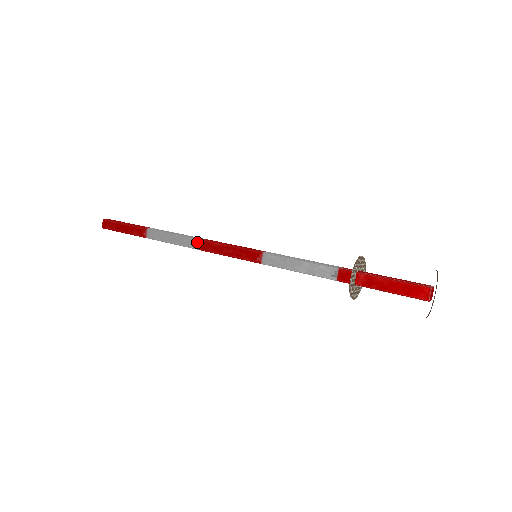
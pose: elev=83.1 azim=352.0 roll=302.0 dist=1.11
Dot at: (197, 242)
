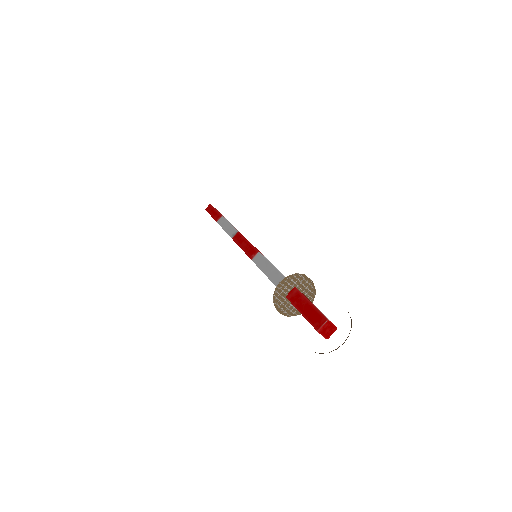
Dot at: (235, 233)
